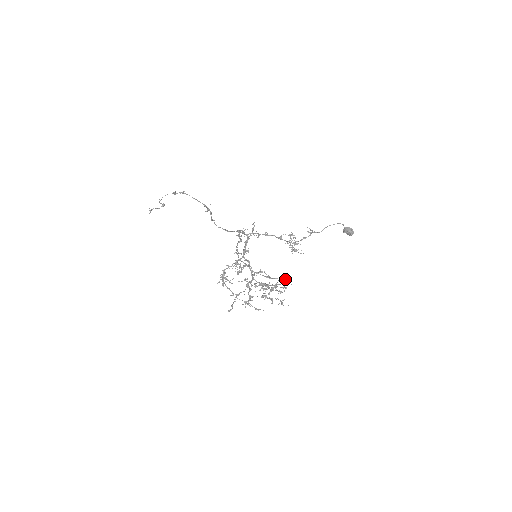
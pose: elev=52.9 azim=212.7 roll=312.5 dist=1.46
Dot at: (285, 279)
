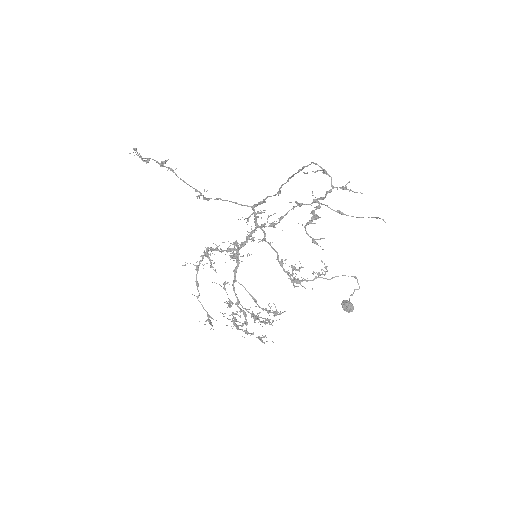
Dot at: (274, 311)
